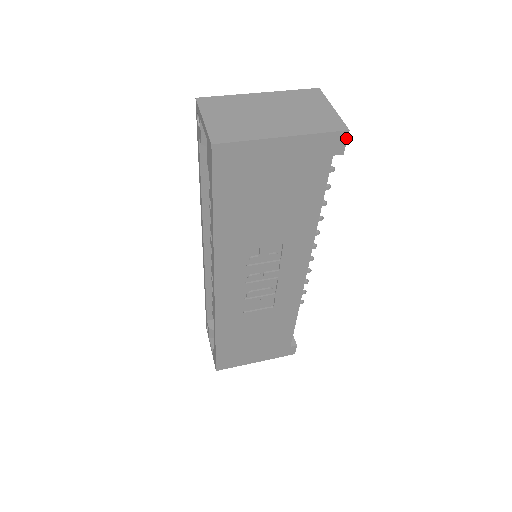
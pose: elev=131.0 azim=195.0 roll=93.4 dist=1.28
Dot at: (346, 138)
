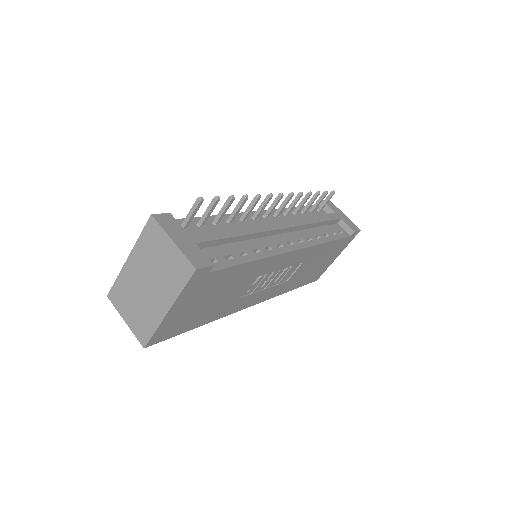
Dot at: (201, 269)
